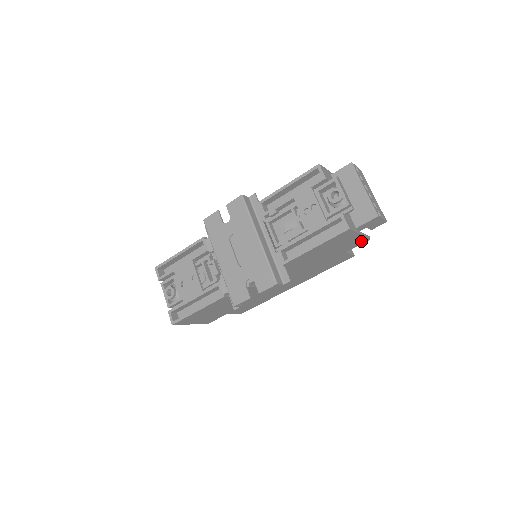
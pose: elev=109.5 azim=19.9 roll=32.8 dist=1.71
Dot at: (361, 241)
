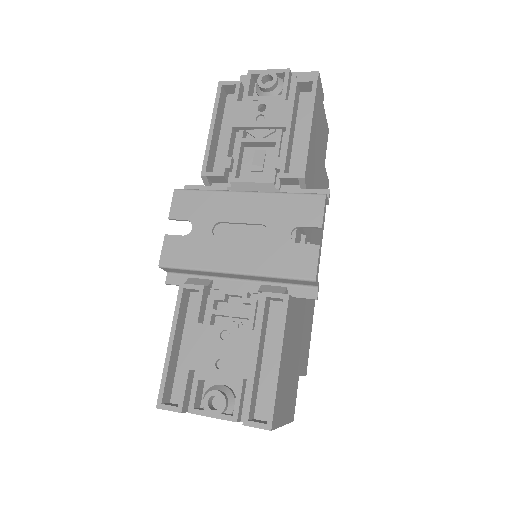
Dot at: (326, 133)
